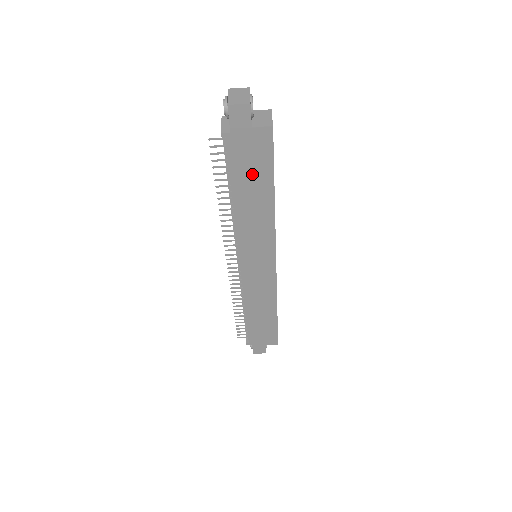
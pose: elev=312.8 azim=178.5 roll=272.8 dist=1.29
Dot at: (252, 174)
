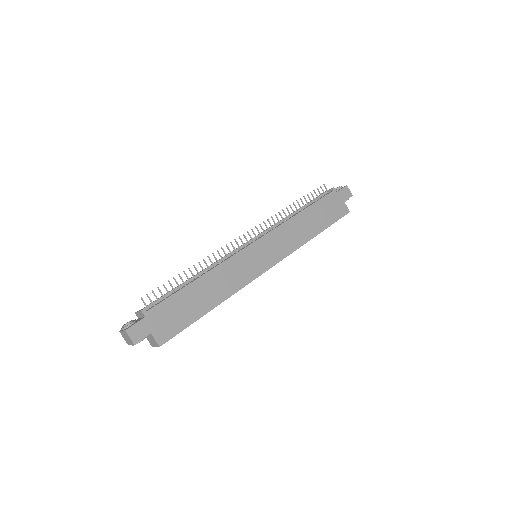
Dot at: (323, 214)
